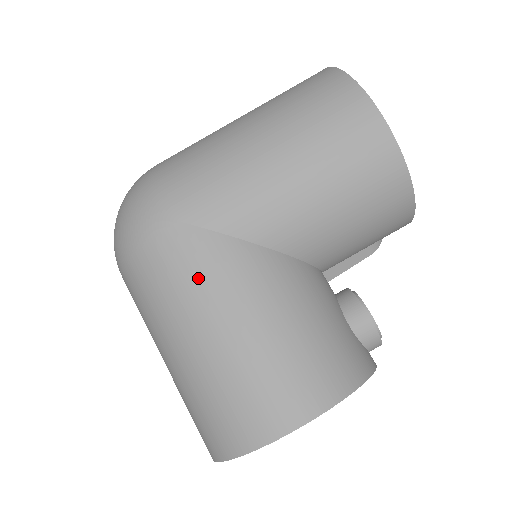
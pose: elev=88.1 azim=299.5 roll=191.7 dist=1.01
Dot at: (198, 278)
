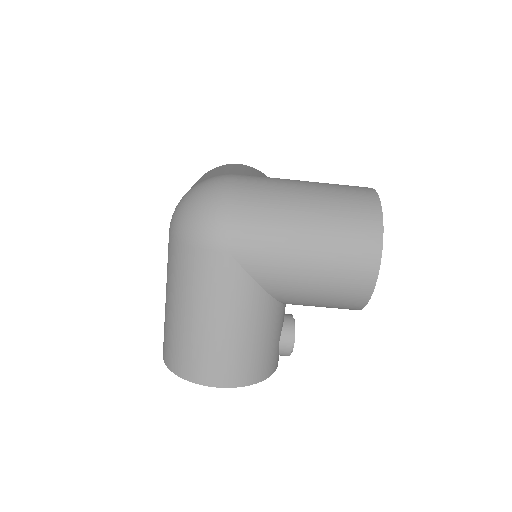
Dot at: (219, 290)
